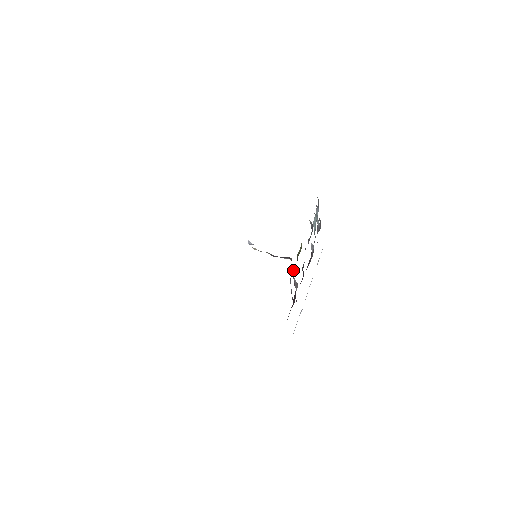
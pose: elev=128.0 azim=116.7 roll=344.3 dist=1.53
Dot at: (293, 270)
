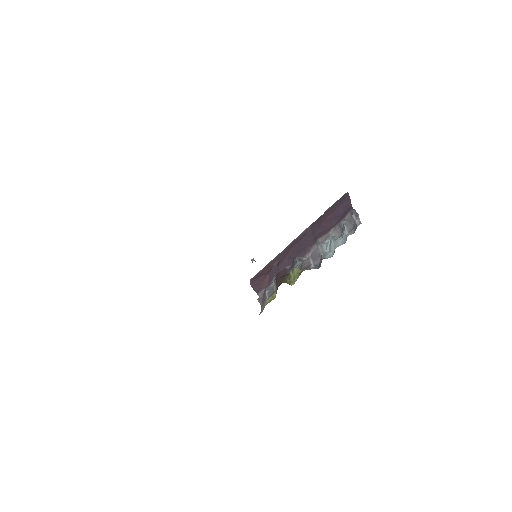
Dot at: (276, 288)
